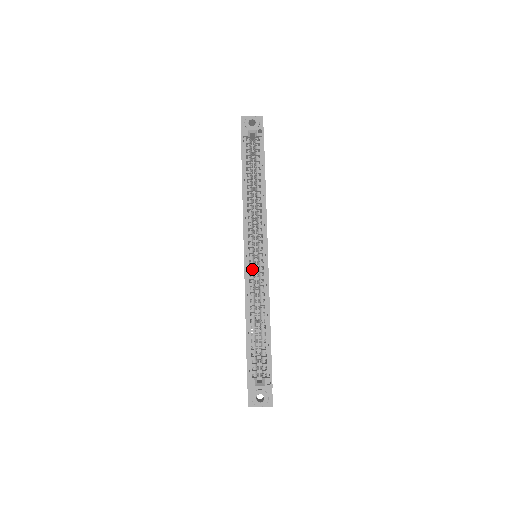
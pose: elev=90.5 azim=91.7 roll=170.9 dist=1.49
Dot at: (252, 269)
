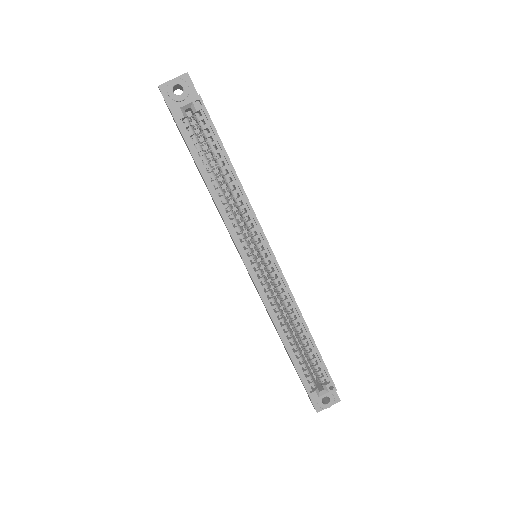
Dot at: (264, 283)
